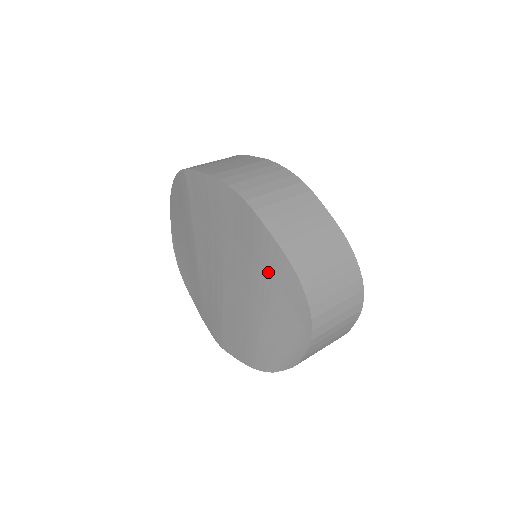
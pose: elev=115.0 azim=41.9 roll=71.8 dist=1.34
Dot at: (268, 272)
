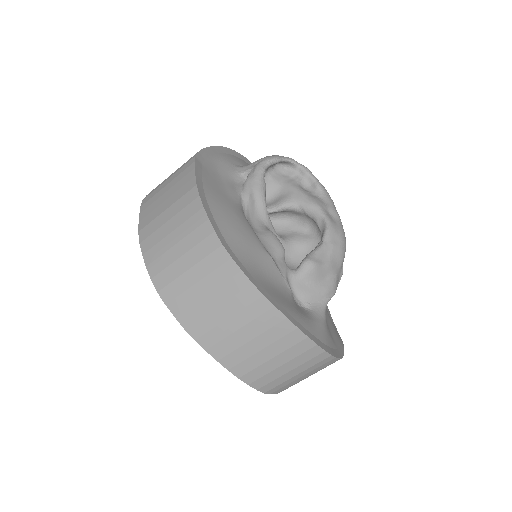
Dot at: occluded
